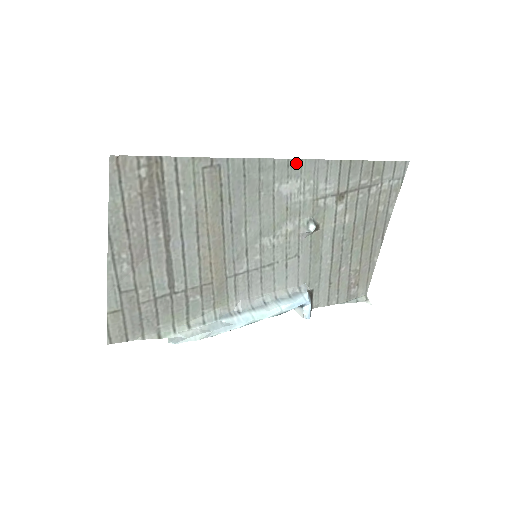
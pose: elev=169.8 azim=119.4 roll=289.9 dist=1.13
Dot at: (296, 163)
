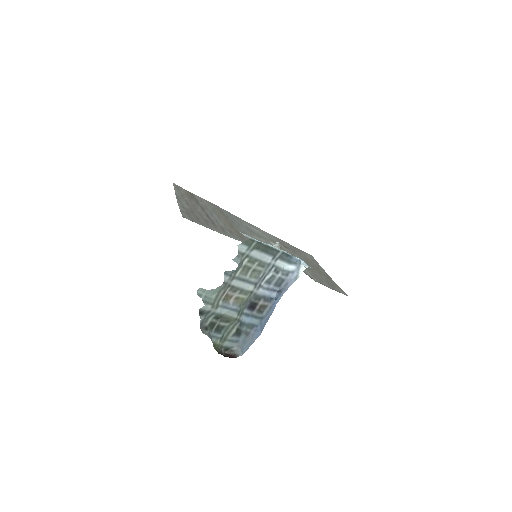
Dot at: (253, 226)
